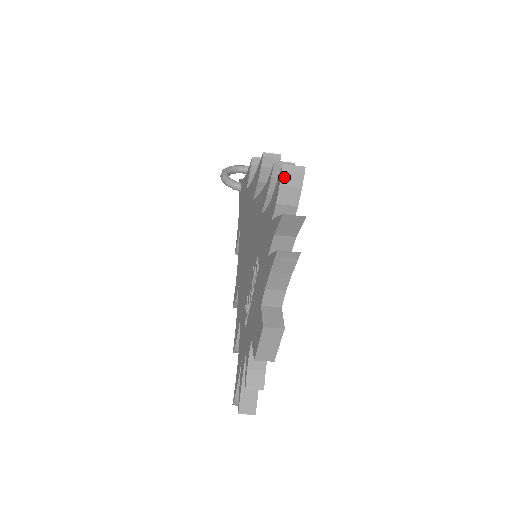
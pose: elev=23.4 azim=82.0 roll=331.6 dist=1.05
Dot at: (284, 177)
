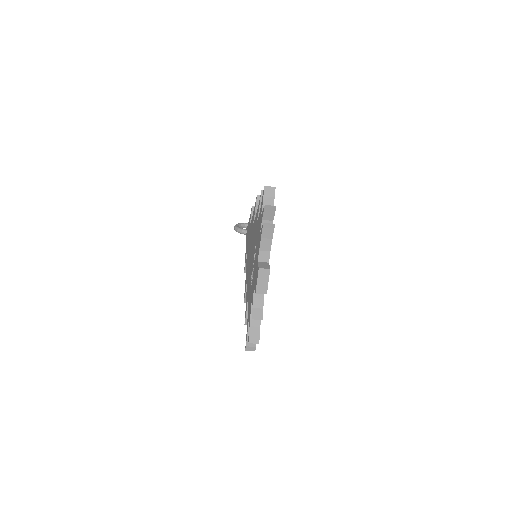
Dot at: (265, 192)
